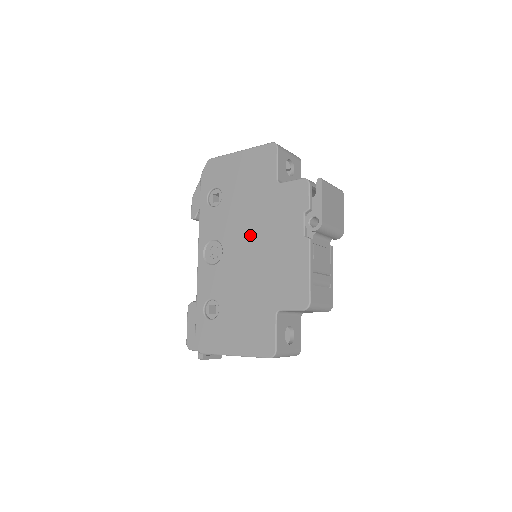
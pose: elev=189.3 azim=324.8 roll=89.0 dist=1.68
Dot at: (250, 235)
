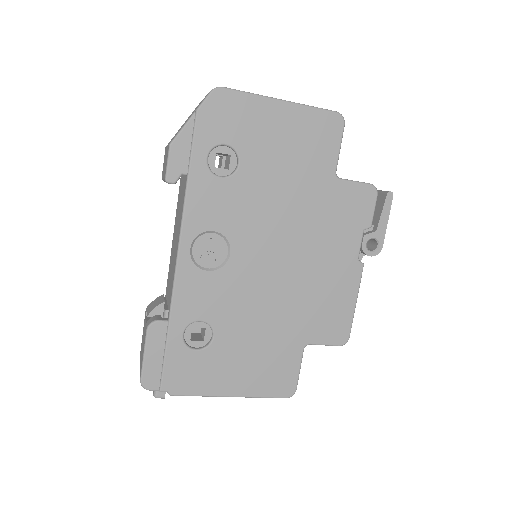
Dot at: (282, 240)
